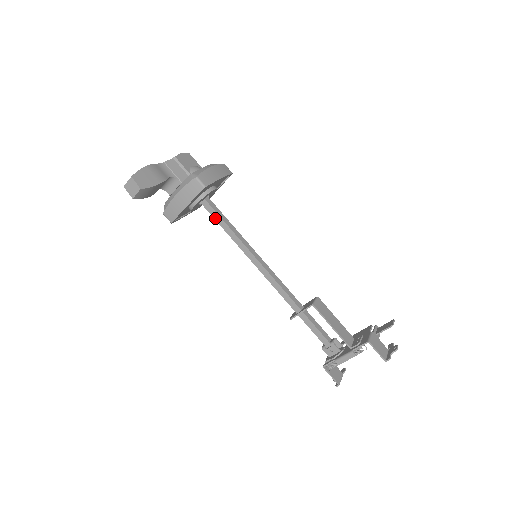
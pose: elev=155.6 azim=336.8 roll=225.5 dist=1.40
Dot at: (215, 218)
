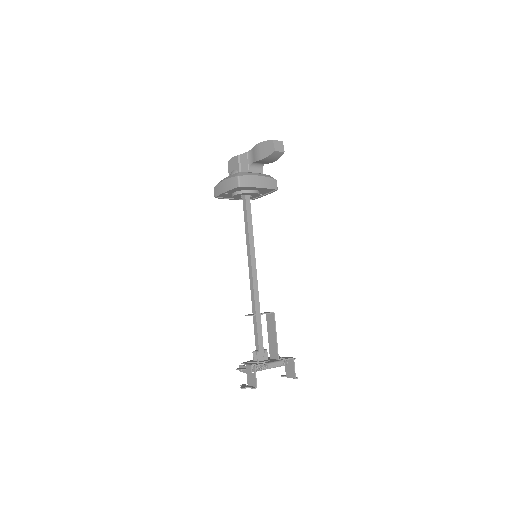
Dot at: (248, 212)
